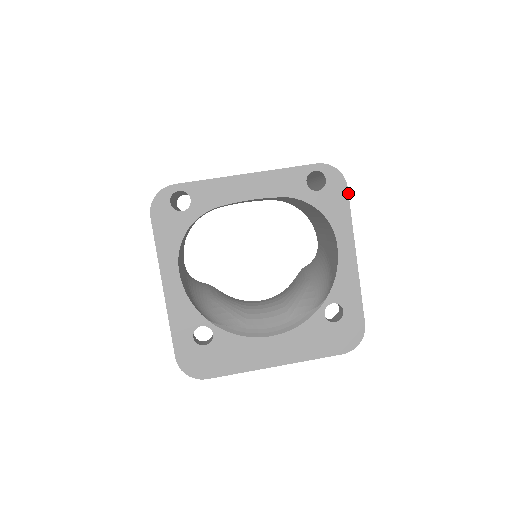
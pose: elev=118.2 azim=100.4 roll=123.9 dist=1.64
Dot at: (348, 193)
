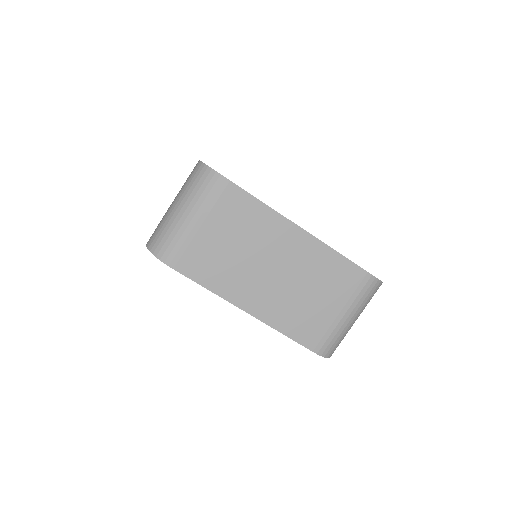
Dot at: occluded
